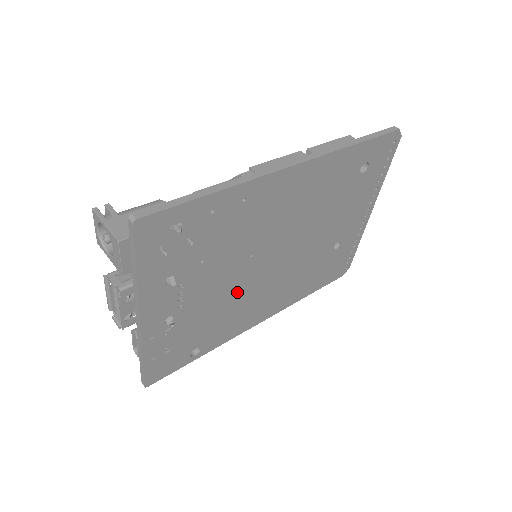
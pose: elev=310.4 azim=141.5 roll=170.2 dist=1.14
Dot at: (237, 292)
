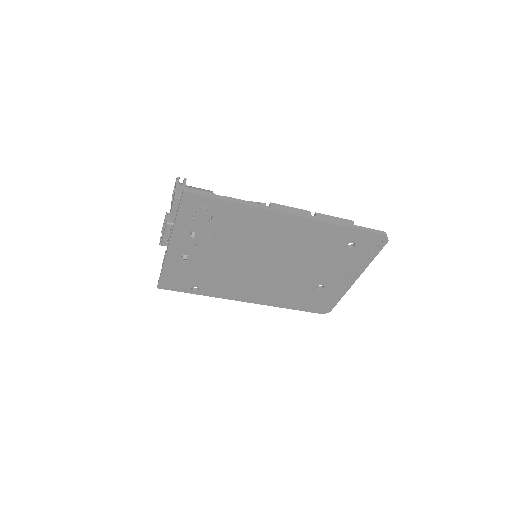
Dot at: (234, 269)
